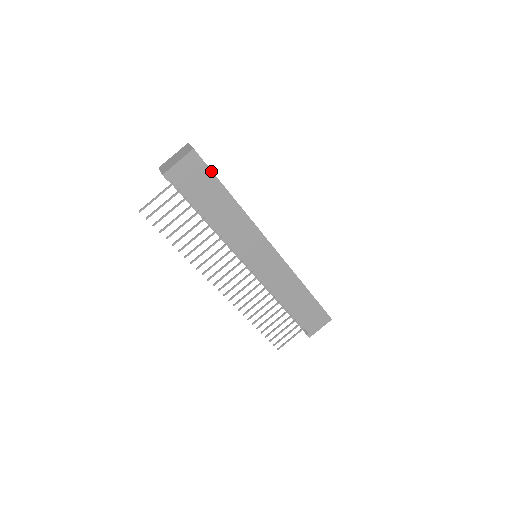
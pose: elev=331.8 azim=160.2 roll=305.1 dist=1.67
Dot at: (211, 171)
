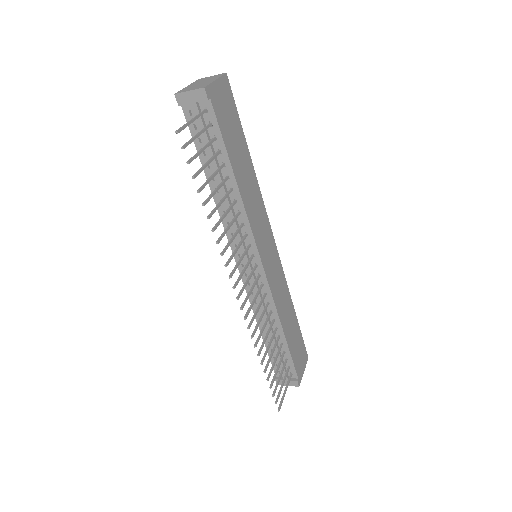
Dot at: (237, 111)
